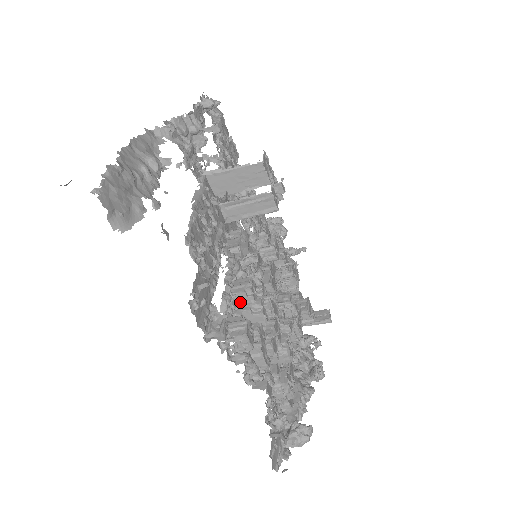
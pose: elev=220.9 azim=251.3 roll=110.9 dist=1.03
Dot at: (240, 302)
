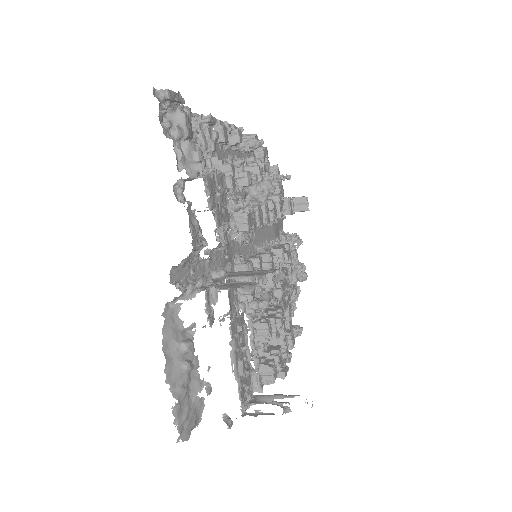
Dot at: (261, 341)
